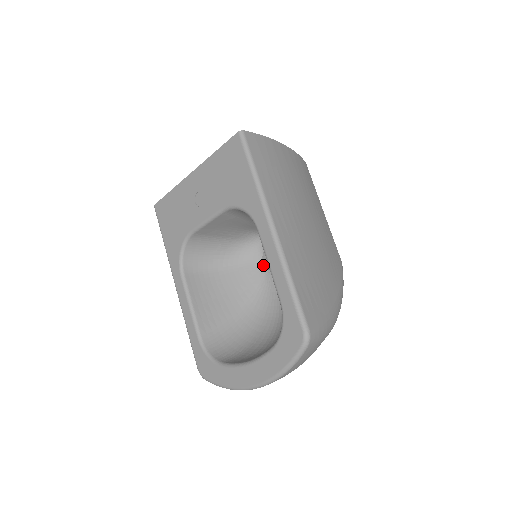
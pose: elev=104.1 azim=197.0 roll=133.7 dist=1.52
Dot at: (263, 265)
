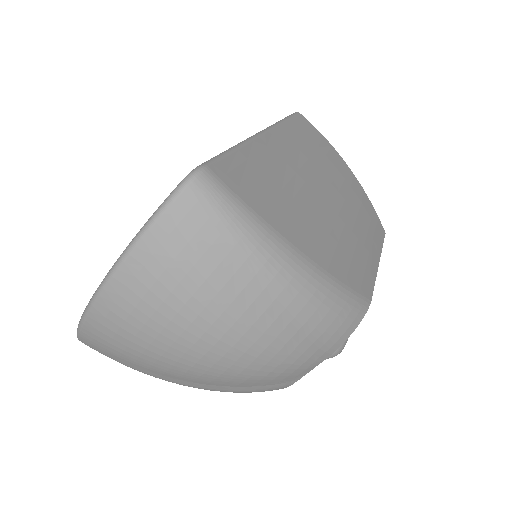
Dot at: occluded
